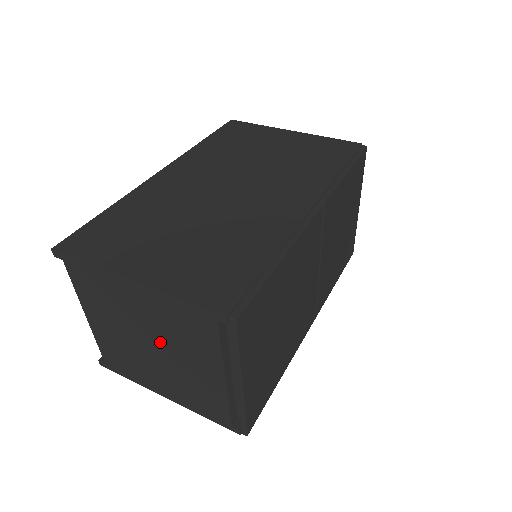
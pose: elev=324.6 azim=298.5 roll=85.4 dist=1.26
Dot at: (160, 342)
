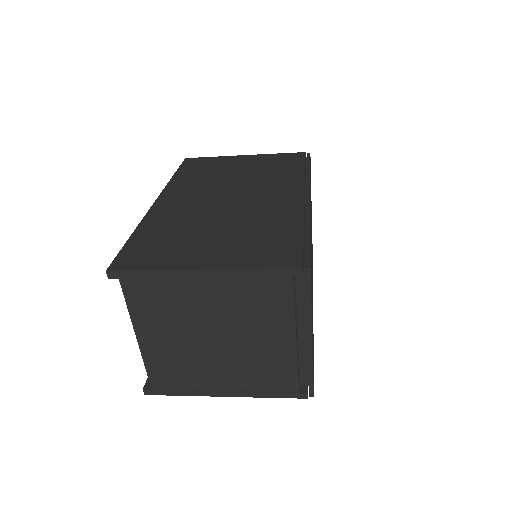
Dot at: (227, 329)
